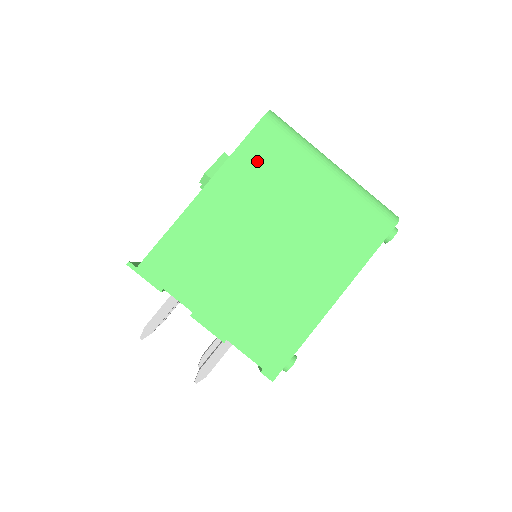
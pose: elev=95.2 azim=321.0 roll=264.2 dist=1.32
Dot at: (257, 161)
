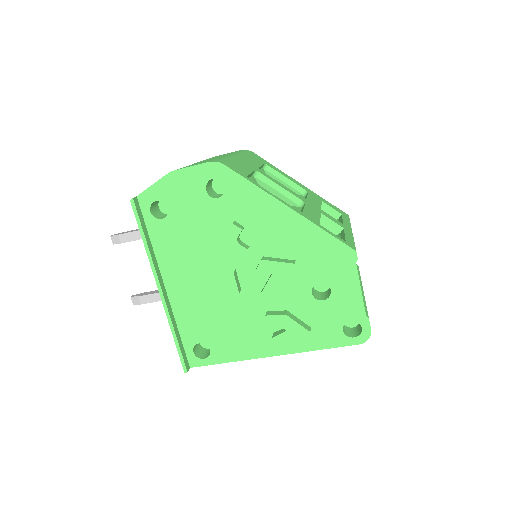
Dot at: occluded
